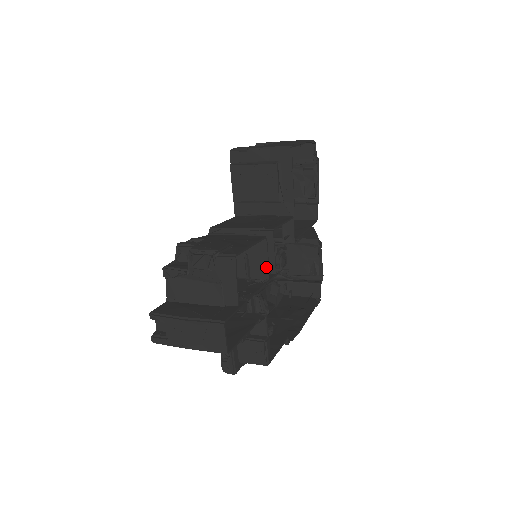
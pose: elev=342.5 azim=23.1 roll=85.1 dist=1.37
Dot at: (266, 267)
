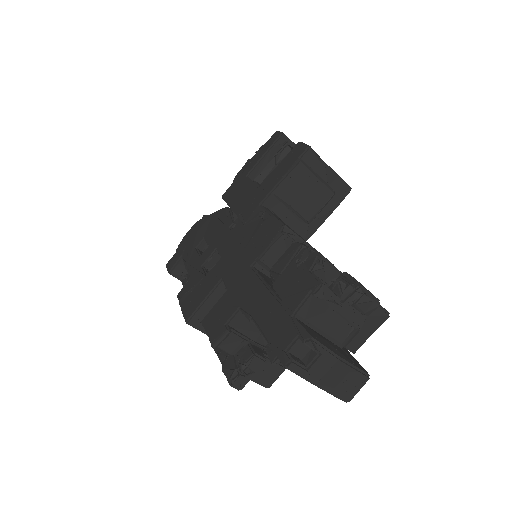
Dot at: occluded
